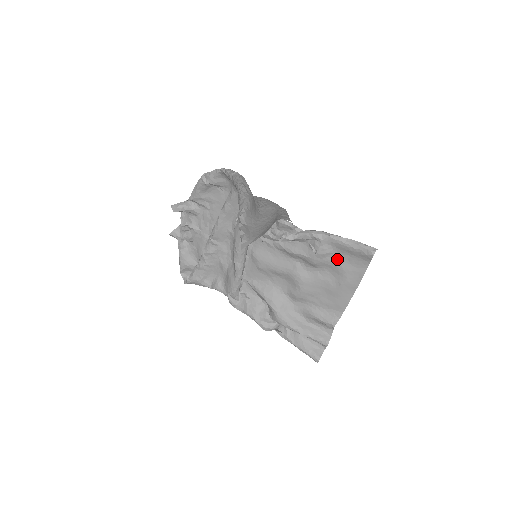
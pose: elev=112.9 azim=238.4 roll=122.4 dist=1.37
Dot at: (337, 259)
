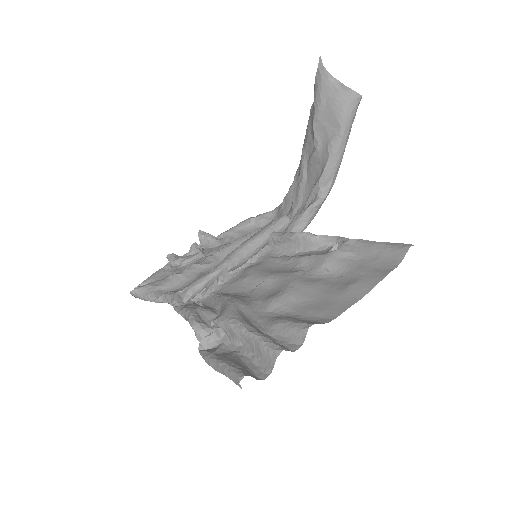
Dot at: (358, 262)
